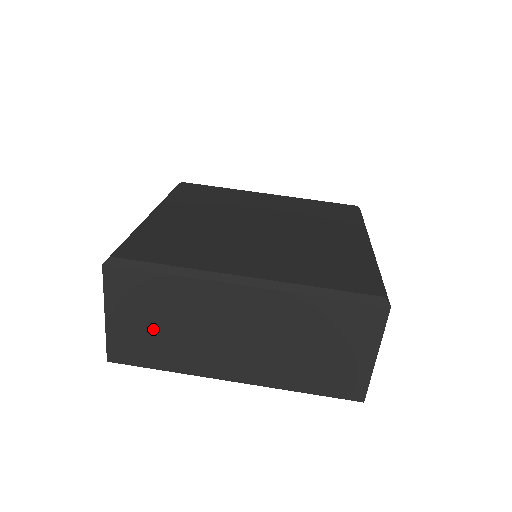
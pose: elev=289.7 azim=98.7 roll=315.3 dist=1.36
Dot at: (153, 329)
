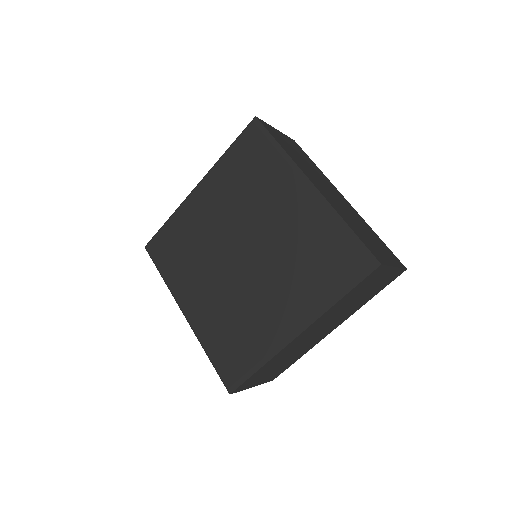
Dot at: (278, 367)
